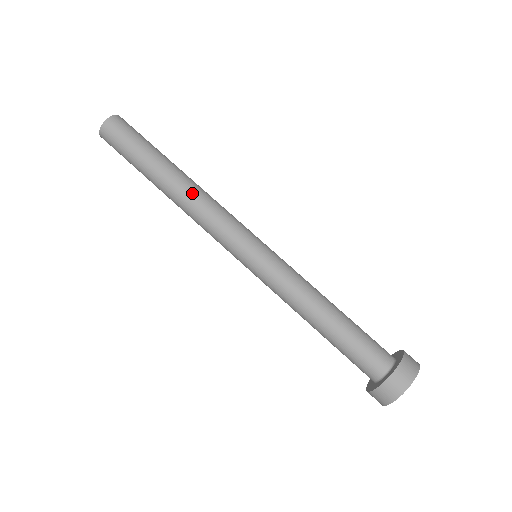
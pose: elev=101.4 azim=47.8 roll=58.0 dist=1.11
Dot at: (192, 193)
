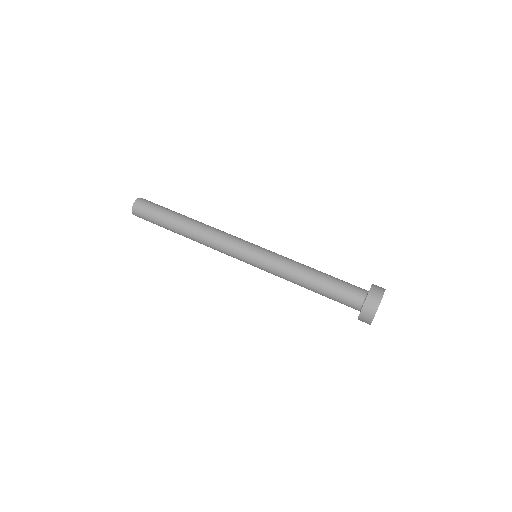
Dot at: (205, 226)
